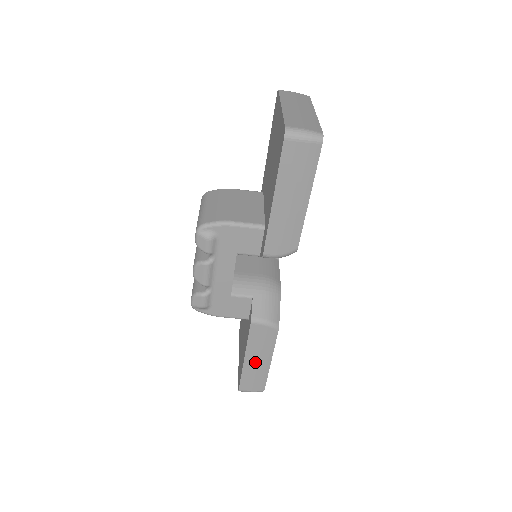
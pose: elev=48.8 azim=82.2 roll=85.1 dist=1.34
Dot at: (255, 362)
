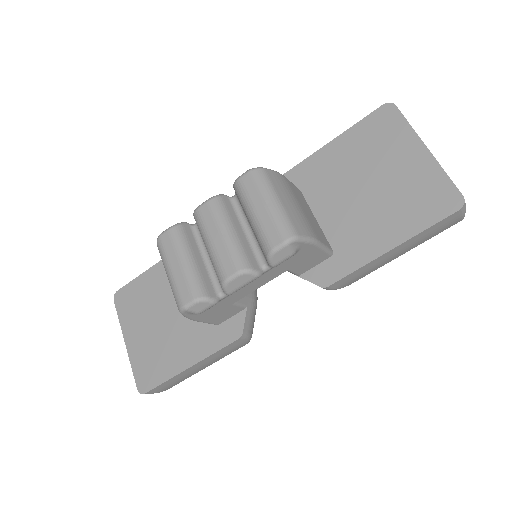
Dot at: (195, 369)
